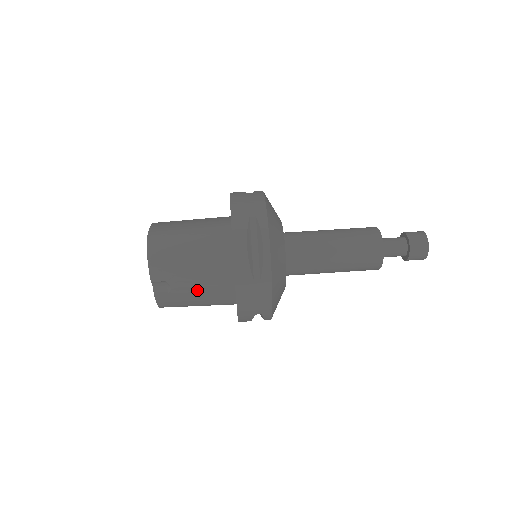
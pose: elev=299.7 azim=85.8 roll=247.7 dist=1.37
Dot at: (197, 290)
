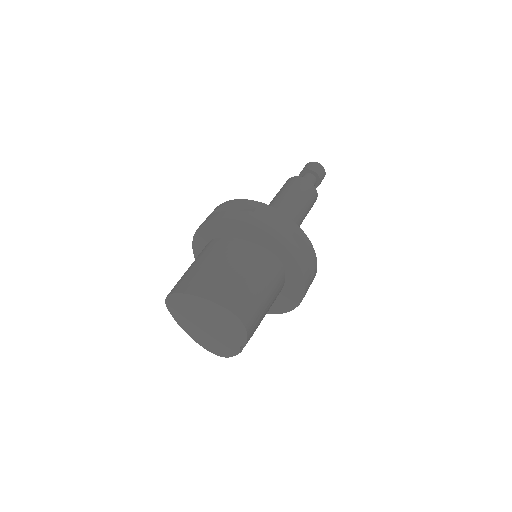
Dot at: occluded
